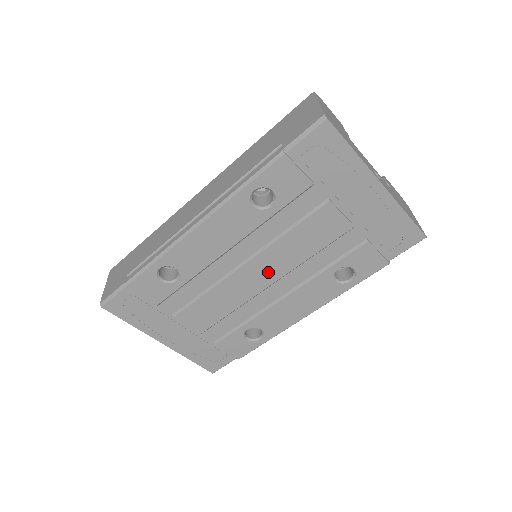
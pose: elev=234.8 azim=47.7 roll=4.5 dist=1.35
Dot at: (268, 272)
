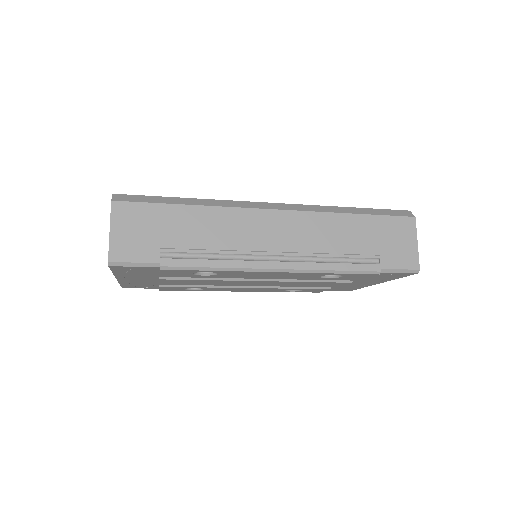
Dot at: (264, 284)
